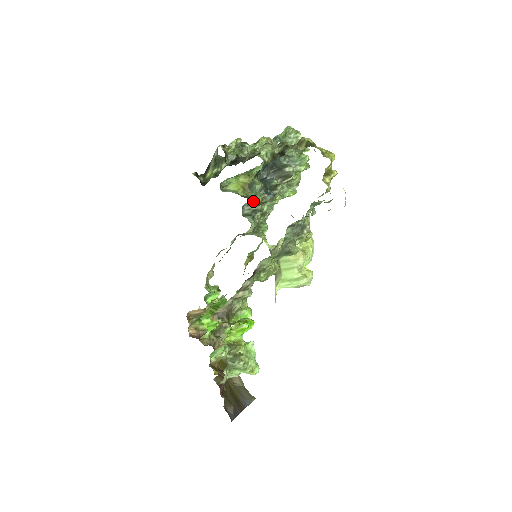
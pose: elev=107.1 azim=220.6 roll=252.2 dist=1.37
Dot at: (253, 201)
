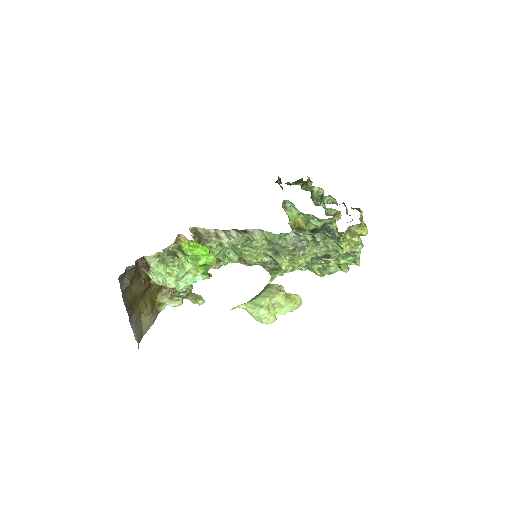
Dot at: occluded
